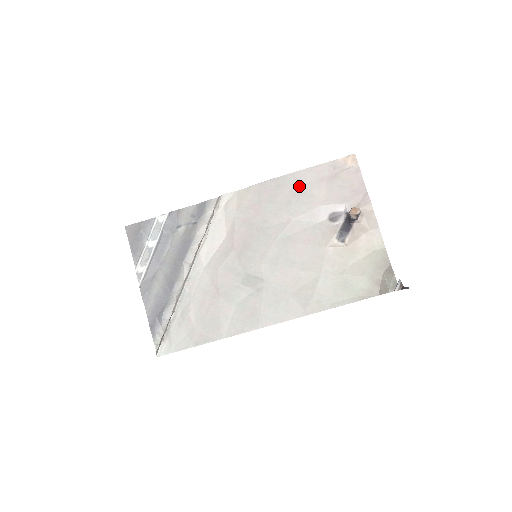
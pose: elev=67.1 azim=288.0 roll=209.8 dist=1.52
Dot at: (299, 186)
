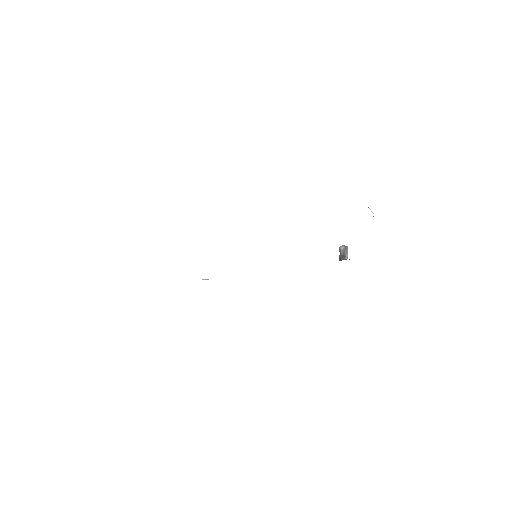
Dot at: occluded
